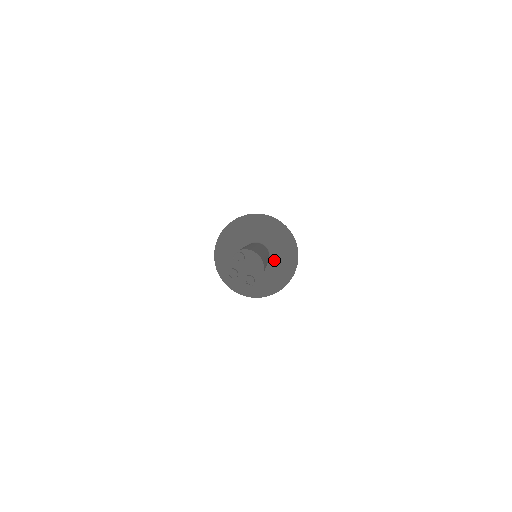
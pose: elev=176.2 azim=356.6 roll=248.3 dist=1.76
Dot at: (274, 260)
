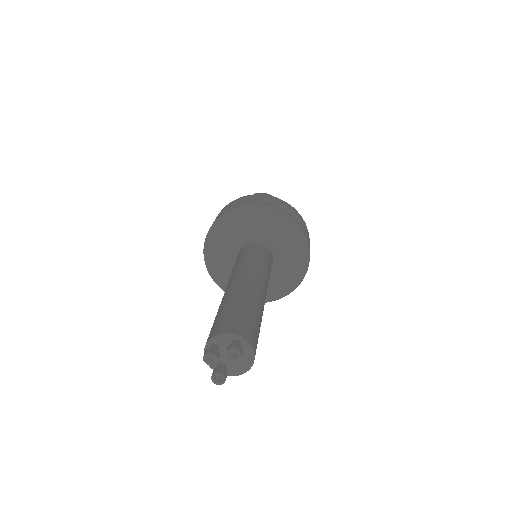
Dot at: occluded
